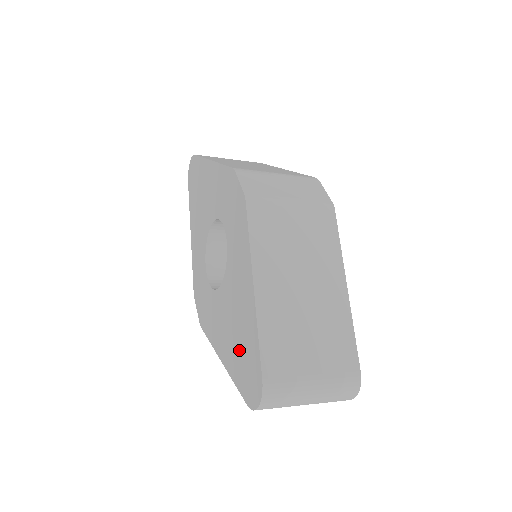
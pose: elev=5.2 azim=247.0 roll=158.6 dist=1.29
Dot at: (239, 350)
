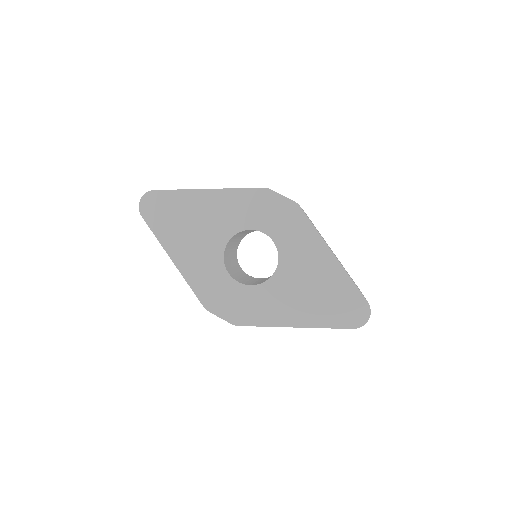
Dot at: (326, 303)
